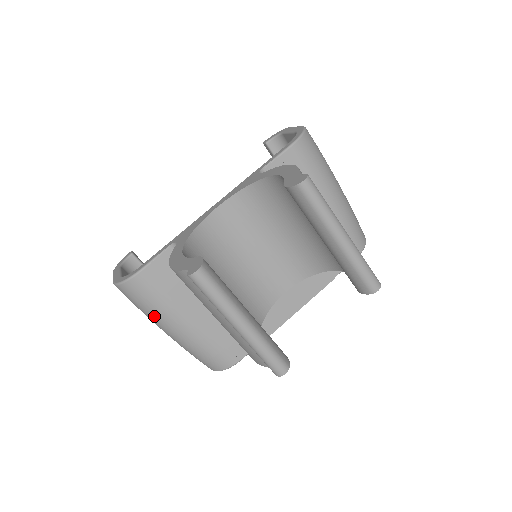
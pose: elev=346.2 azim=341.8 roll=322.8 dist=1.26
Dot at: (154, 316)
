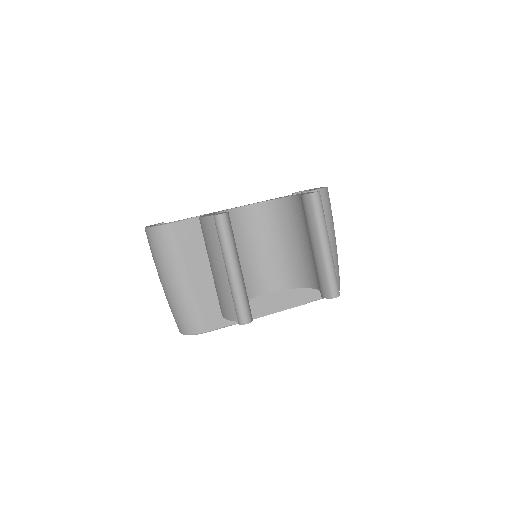
Dot at: (163, 264)
